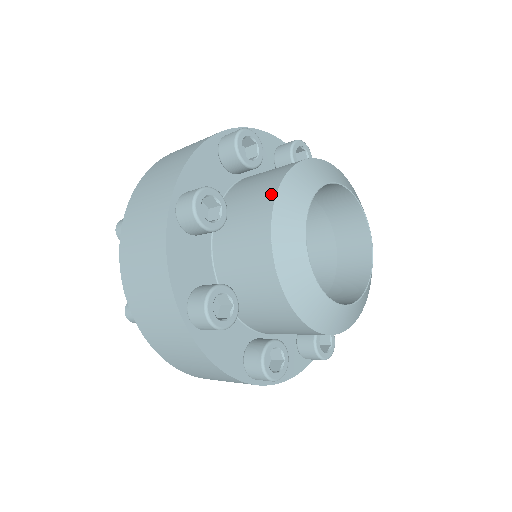
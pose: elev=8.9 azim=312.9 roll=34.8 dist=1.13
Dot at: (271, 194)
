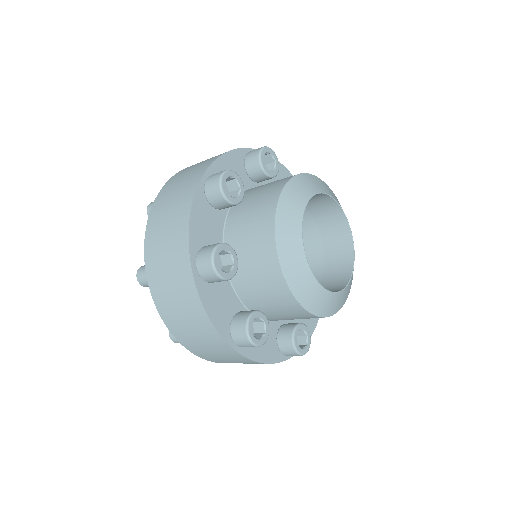
Dot at: (270, 235)
